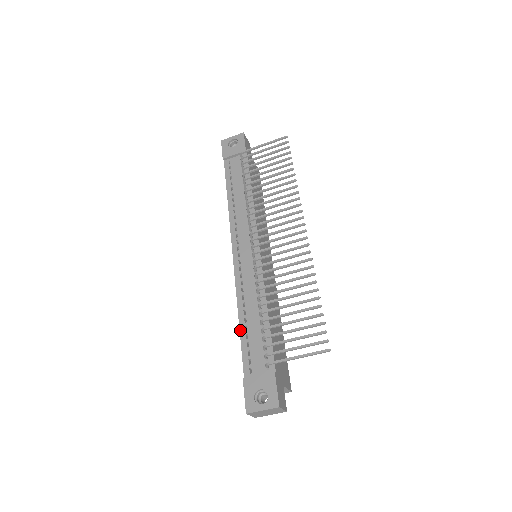
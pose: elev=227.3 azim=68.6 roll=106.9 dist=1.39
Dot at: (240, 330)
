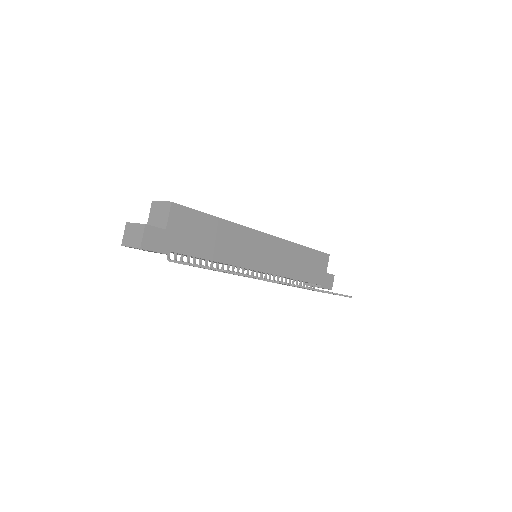
Dot at: occluded
